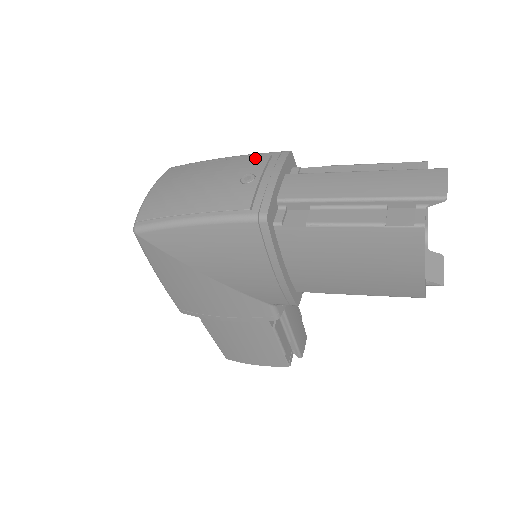
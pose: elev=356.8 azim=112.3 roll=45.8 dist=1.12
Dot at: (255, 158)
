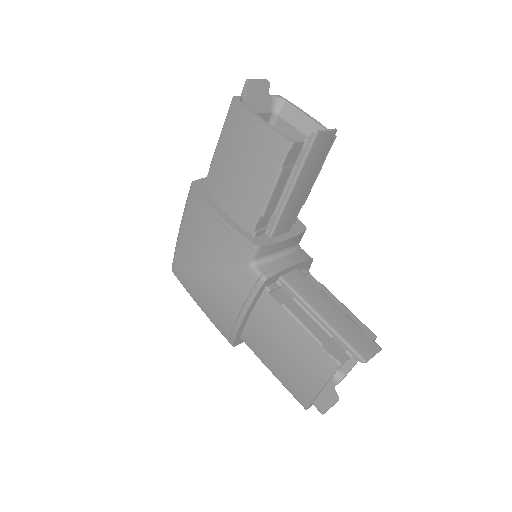
Dot at: occluded
